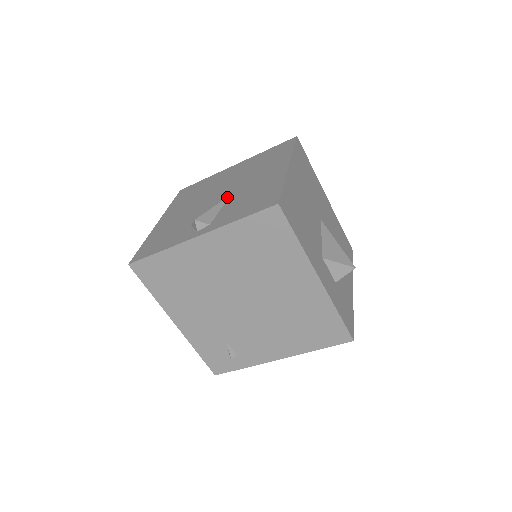
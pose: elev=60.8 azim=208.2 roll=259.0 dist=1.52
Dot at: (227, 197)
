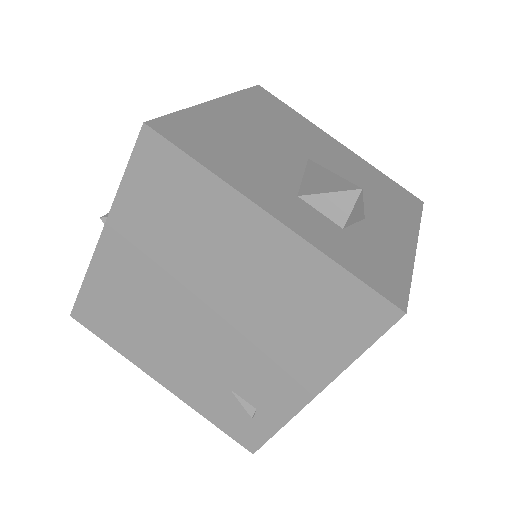
Dot at: occluded
